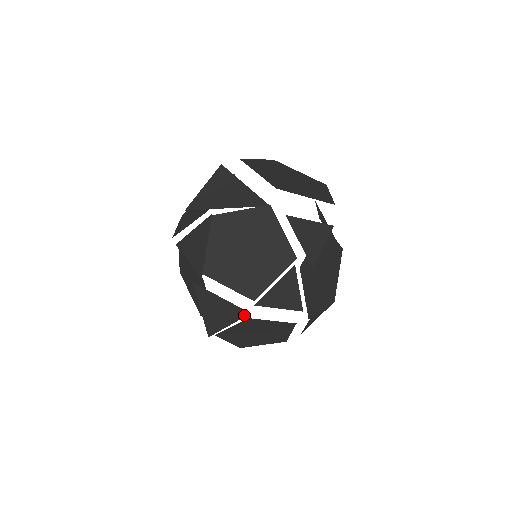
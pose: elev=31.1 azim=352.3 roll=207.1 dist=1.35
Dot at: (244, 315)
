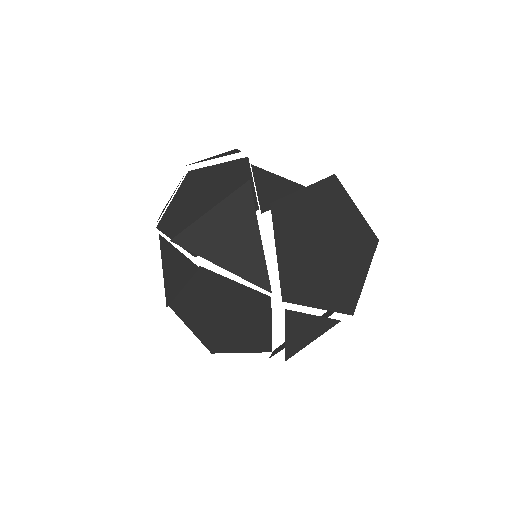
Dot at: occluded
